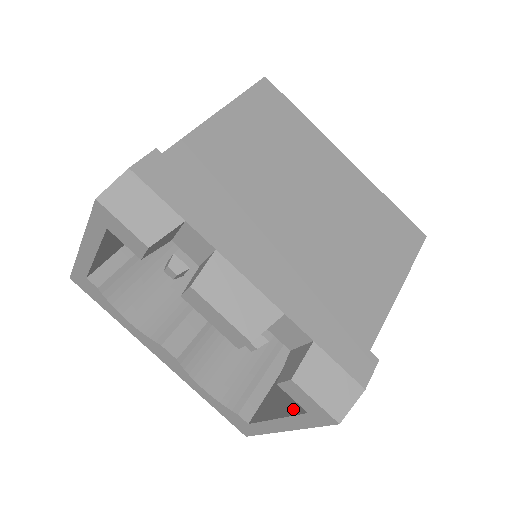
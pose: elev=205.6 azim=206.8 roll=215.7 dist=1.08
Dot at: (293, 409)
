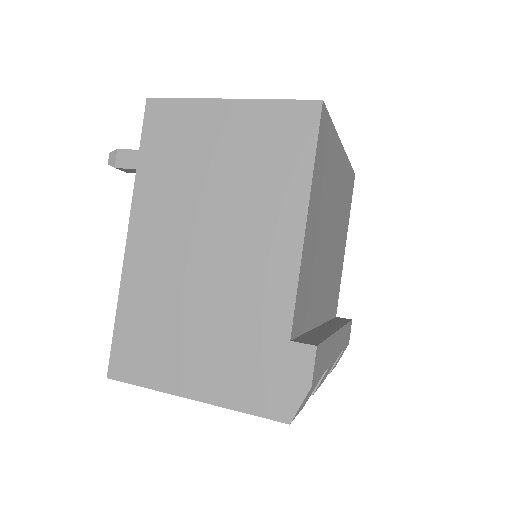
Dot at: occluded
